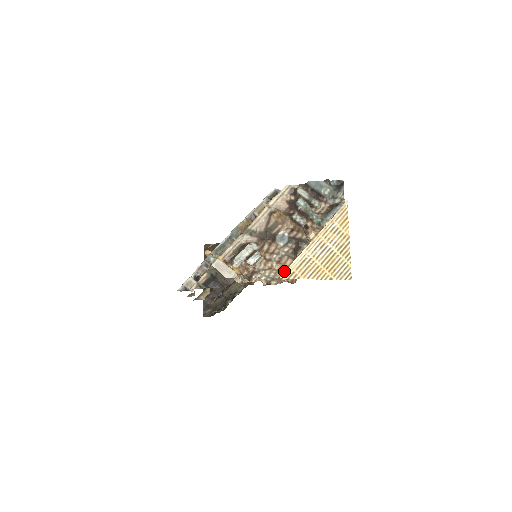
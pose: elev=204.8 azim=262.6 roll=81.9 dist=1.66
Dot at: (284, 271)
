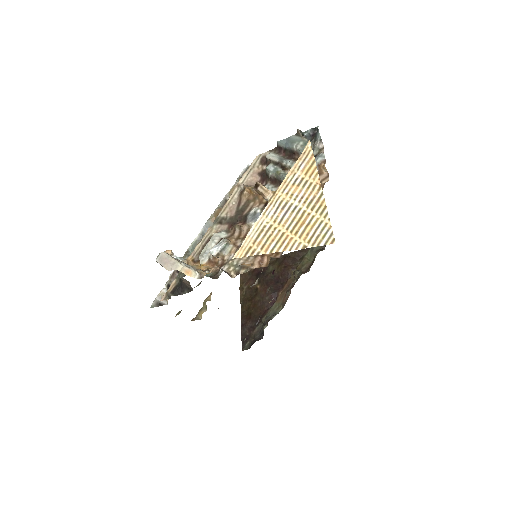
Dot at: (256, 255)
